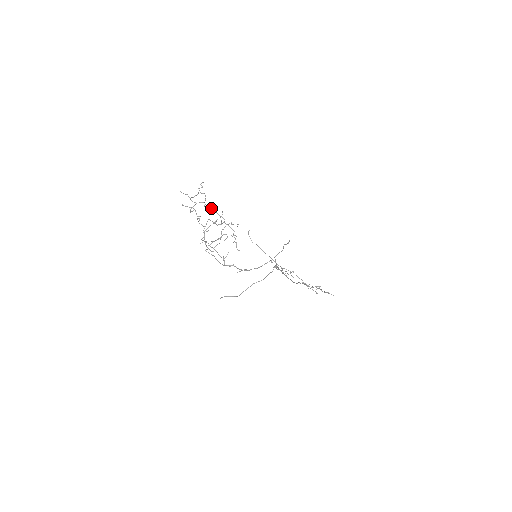
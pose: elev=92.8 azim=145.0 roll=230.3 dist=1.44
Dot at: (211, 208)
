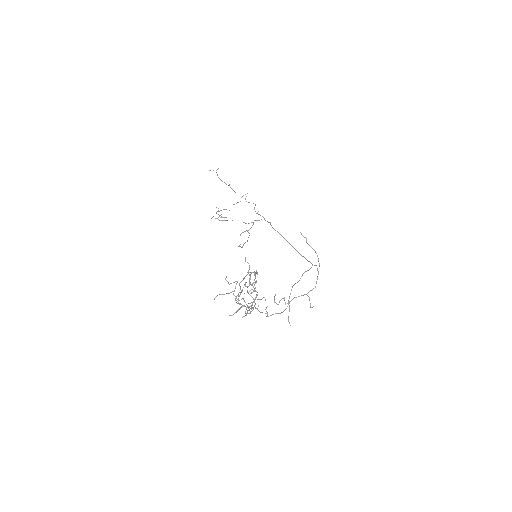
Dot at: occluded
